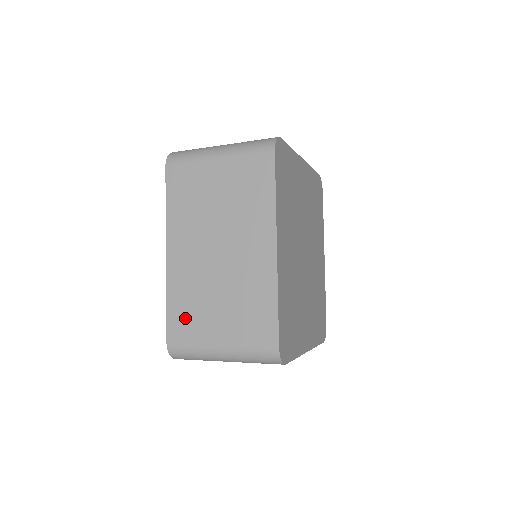
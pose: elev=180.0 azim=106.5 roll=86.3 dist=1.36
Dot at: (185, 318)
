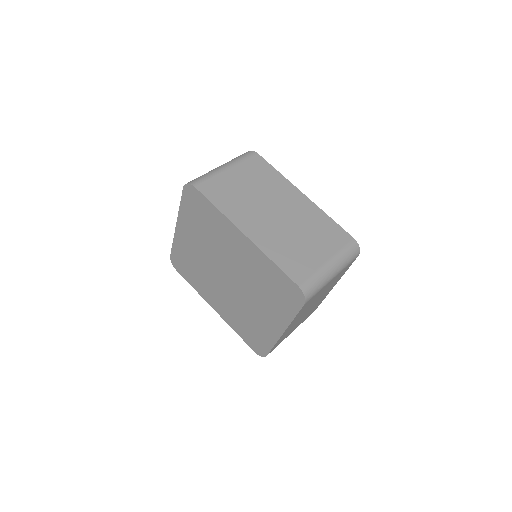
Dot at: (294, 262)
